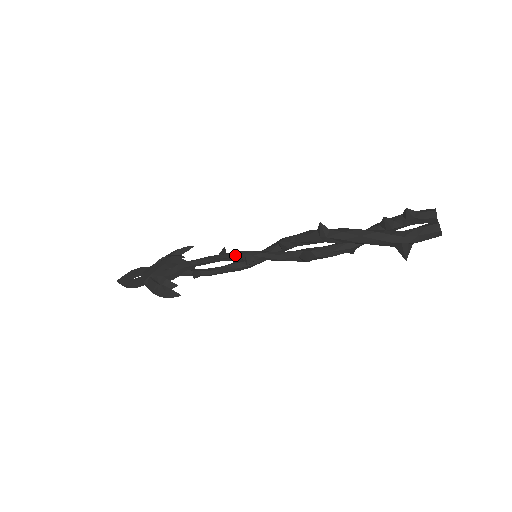
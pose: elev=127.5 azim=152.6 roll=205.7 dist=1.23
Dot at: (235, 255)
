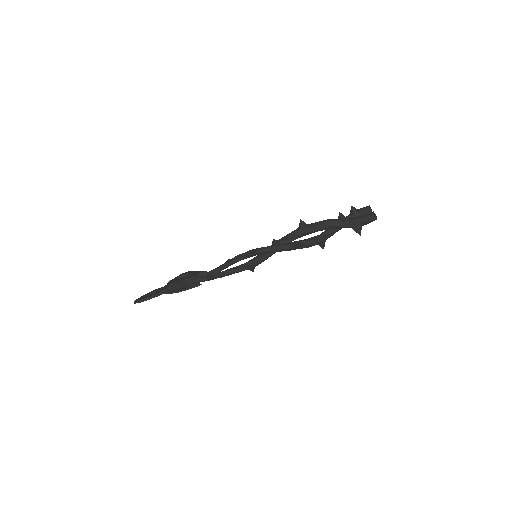
Dot at: (241, 255)
